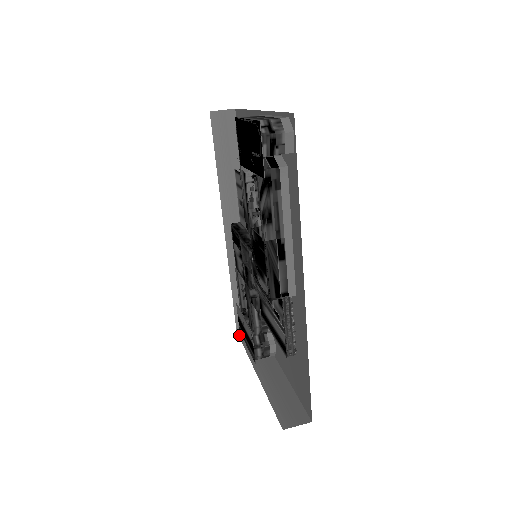
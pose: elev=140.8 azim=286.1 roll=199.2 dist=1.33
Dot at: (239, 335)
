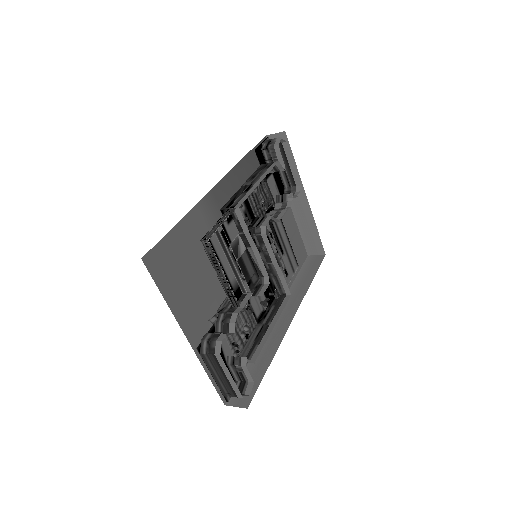
Dot at: (221, 398)
